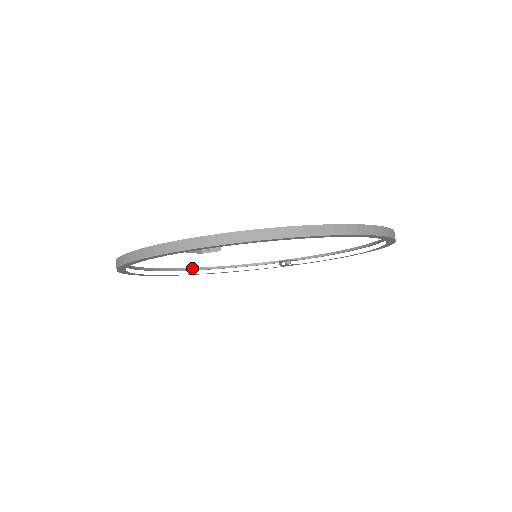
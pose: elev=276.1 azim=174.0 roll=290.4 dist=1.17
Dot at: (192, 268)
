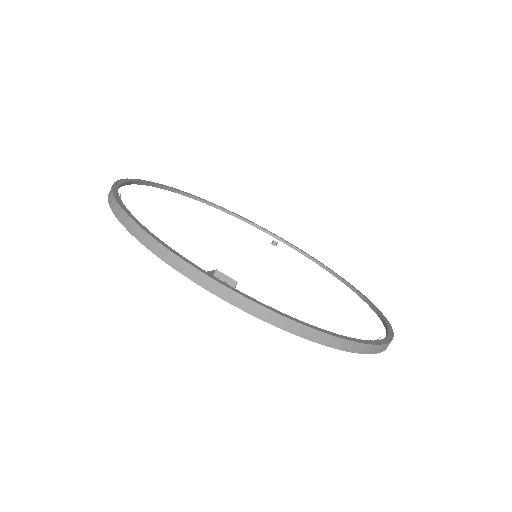
Dot at: (182, 192)
